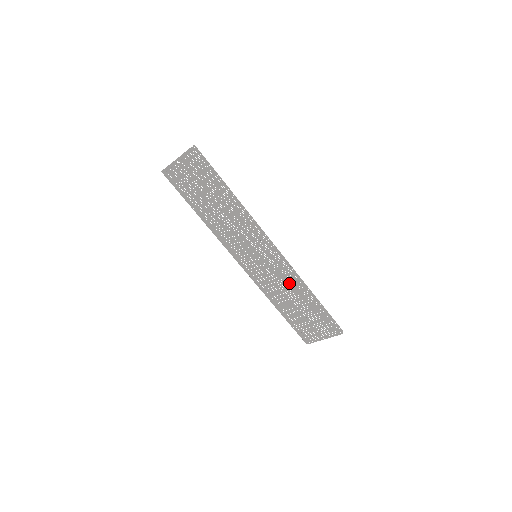
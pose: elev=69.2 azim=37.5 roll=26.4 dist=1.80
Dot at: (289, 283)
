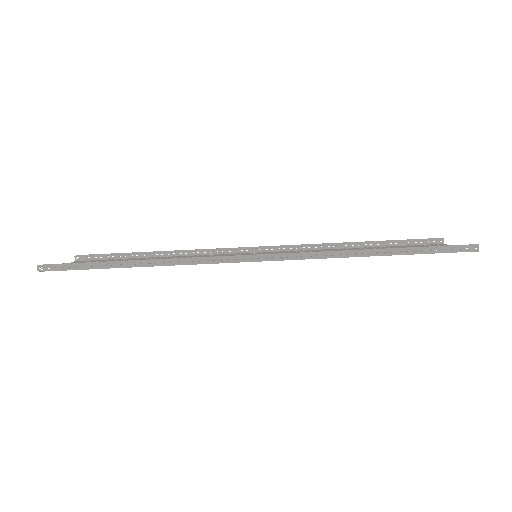
Dot at: occluded
